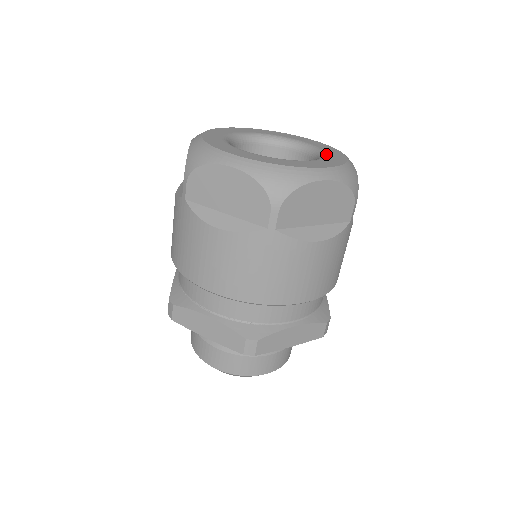
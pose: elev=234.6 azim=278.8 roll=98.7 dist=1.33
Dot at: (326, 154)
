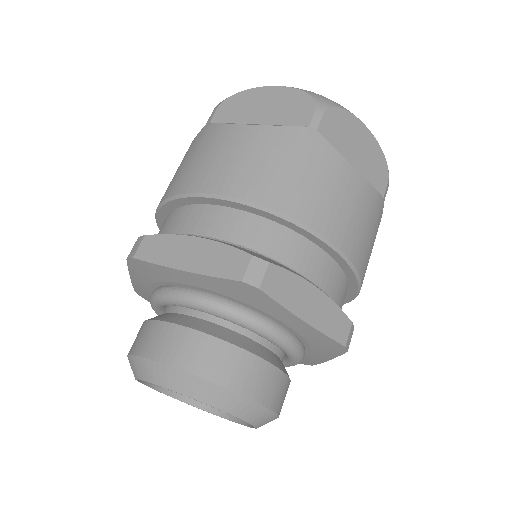
Dot at: occluded
